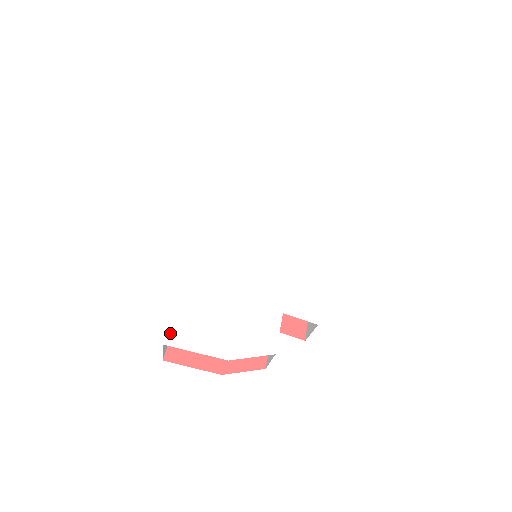
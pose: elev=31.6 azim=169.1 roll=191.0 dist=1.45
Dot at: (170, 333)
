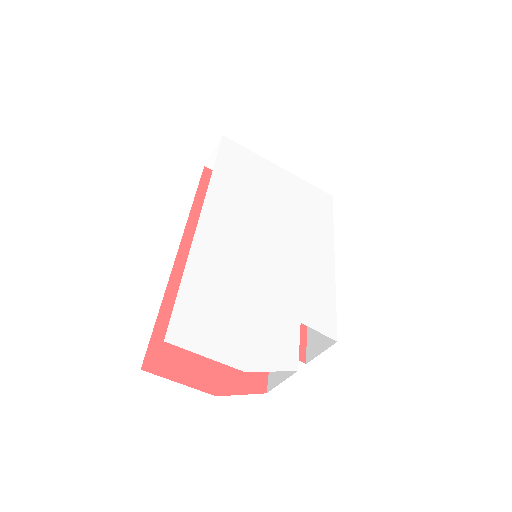
Dot at: (172, 327)
